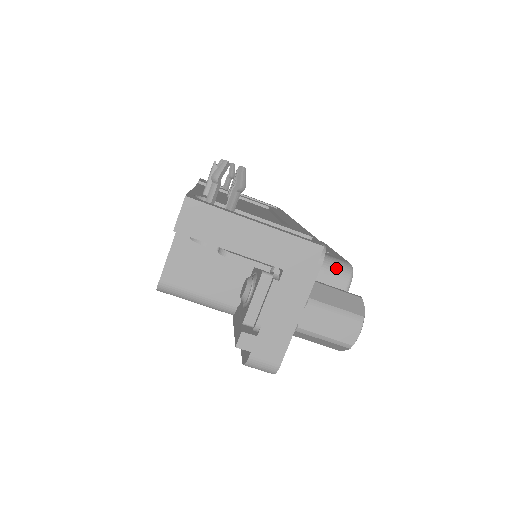
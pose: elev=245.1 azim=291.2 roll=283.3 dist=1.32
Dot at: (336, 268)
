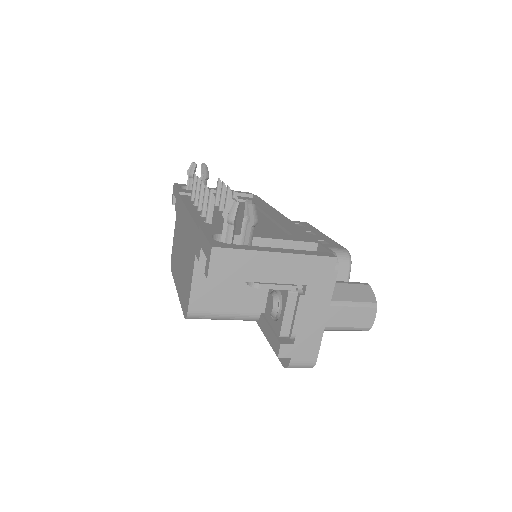
Dot at: occluded
